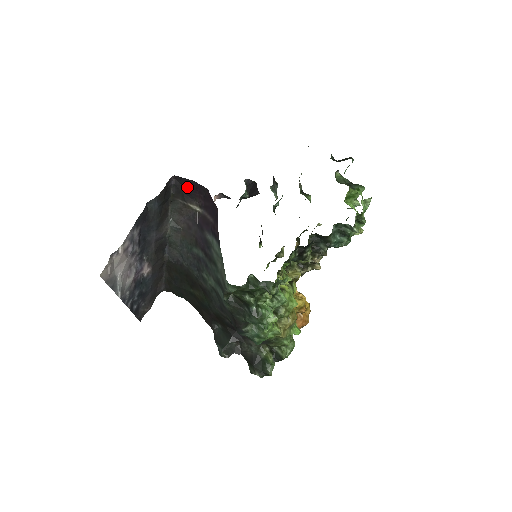
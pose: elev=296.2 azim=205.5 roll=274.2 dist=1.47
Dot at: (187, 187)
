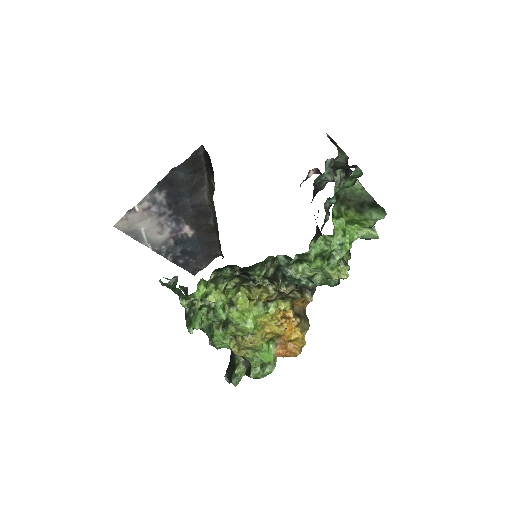
Dot at: (209, 160)
